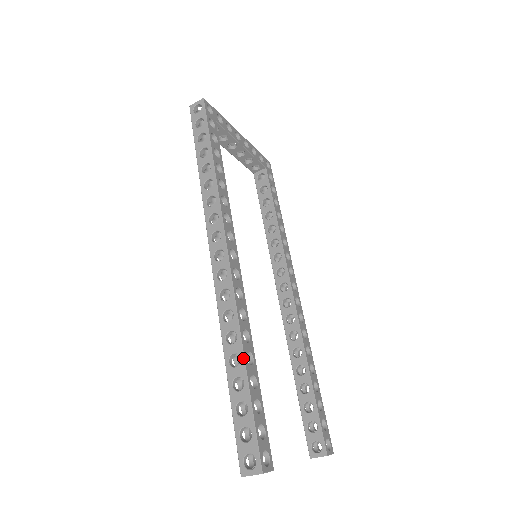
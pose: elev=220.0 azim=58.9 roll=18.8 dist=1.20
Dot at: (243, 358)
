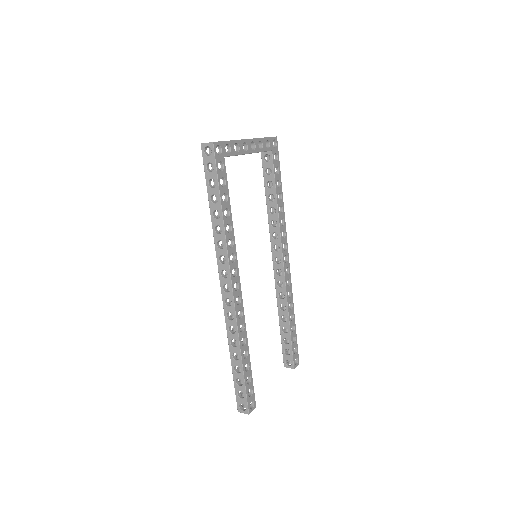
Dot at: (241, 358)
